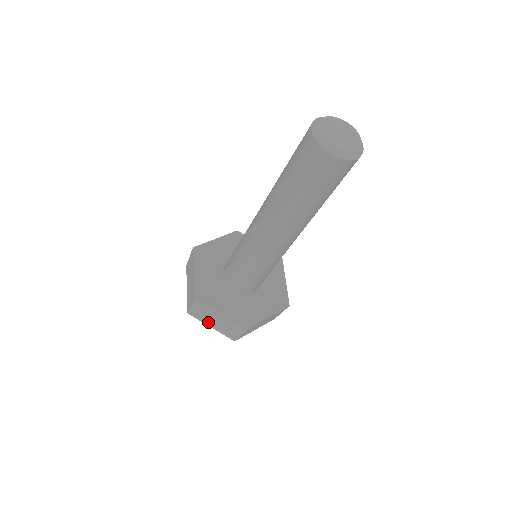
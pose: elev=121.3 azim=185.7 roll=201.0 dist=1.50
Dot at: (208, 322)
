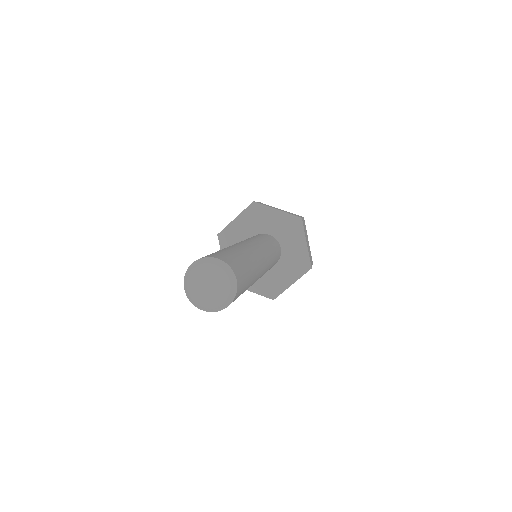
Dot at: occluded
